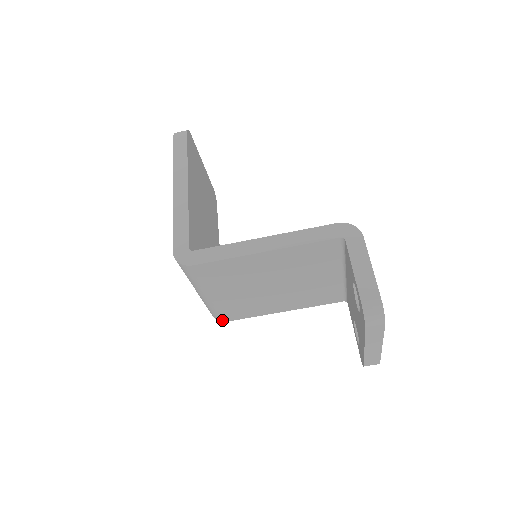
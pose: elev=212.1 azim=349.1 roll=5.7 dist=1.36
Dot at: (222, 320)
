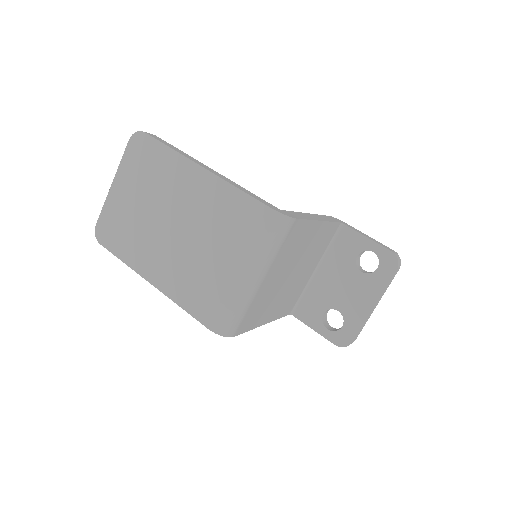
Dot at: (232, 334)
